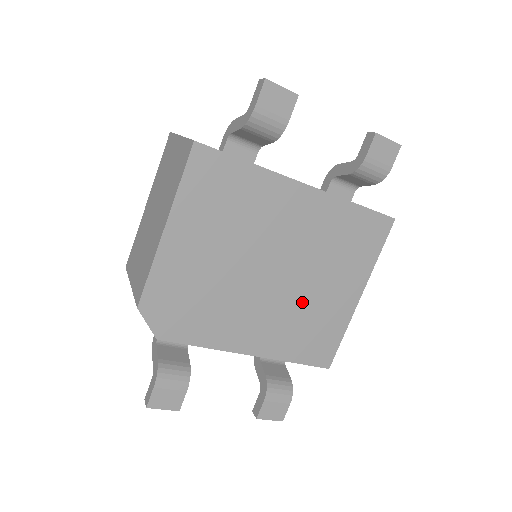
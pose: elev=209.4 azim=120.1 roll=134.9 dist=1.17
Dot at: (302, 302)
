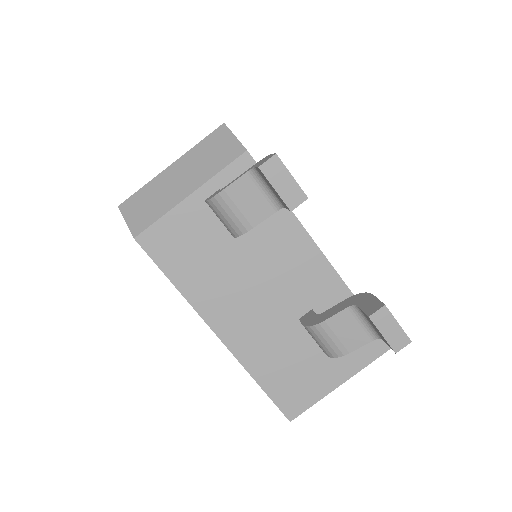
Dot at: occluded
